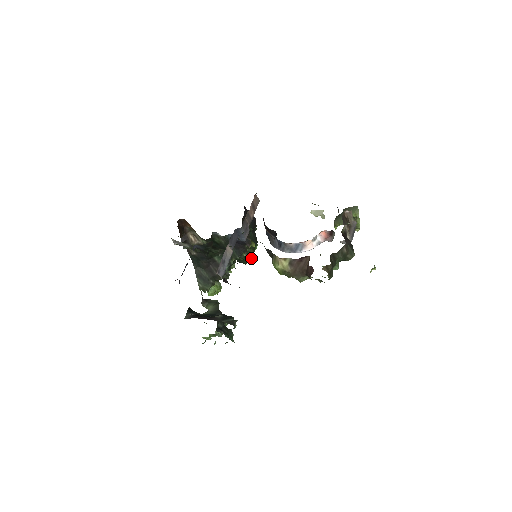
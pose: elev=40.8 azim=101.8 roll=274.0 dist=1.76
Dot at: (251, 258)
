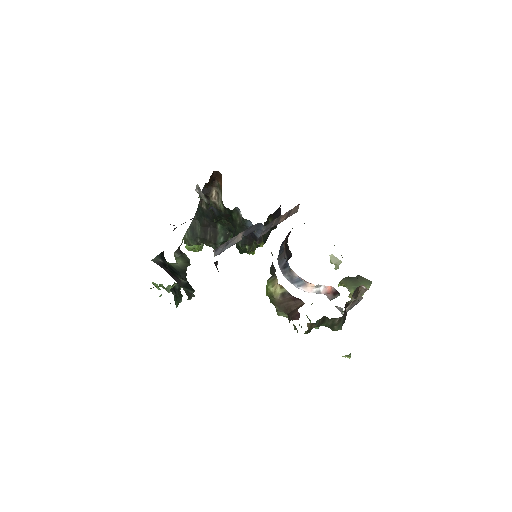
Dot at: (250, 253)
